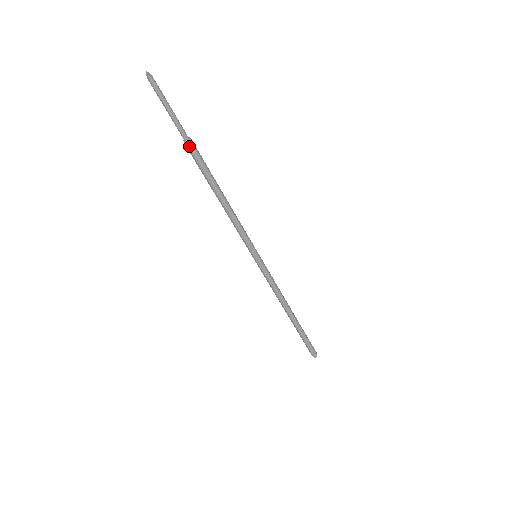
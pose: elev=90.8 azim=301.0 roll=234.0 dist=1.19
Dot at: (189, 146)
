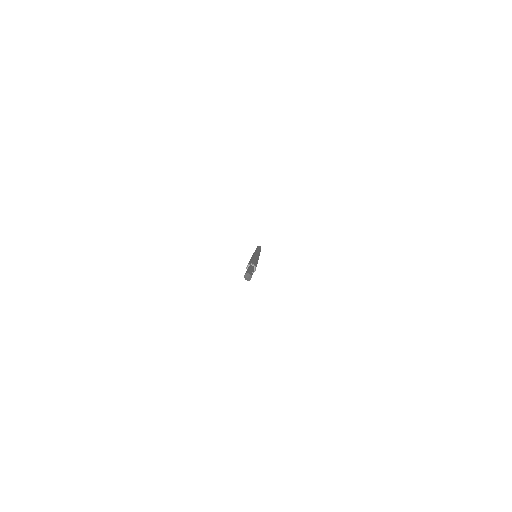
Dot at: occluded
